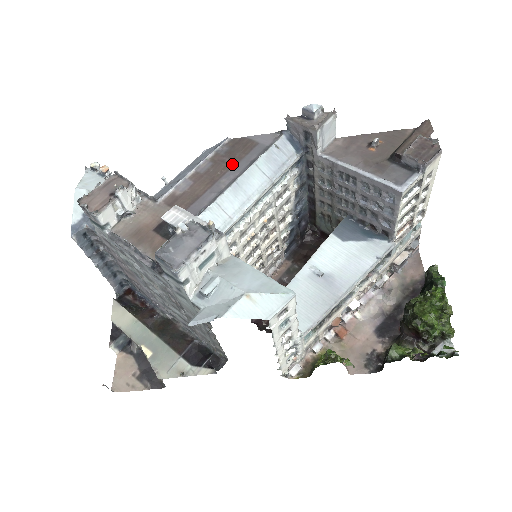
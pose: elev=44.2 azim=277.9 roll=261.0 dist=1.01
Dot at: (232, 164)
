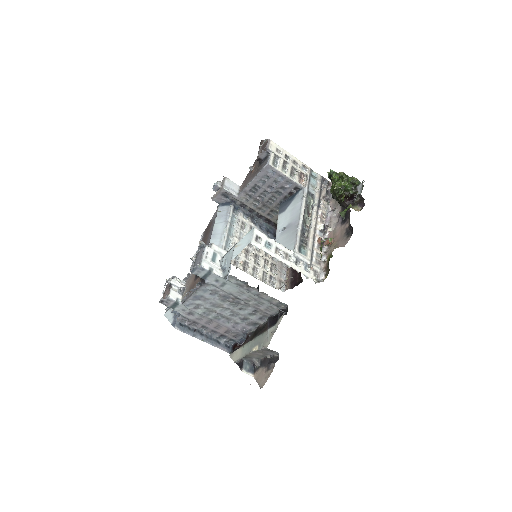
Dot at: (208, 235)
